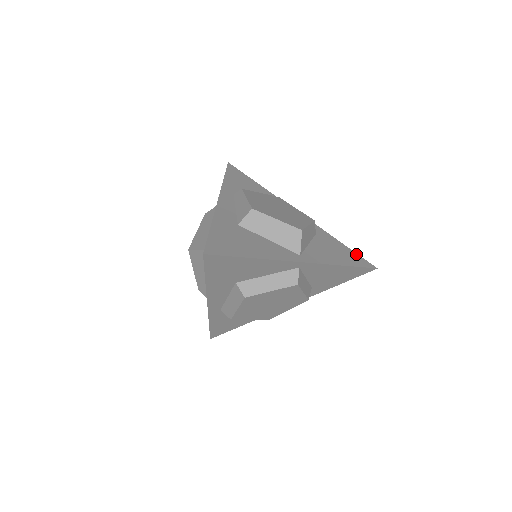
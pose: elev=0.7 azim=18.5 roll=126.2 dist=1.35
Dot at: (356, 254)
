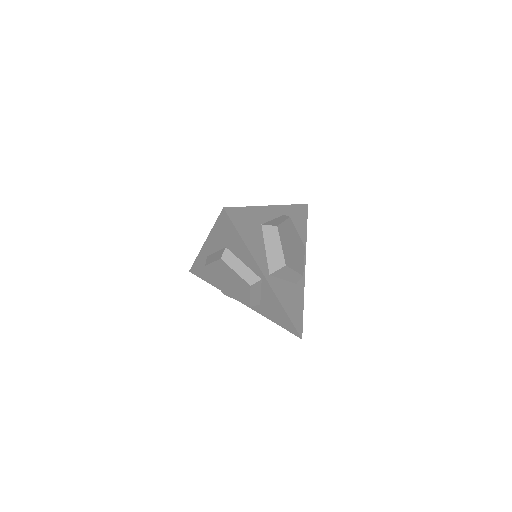
Dot at: (302, 319)
